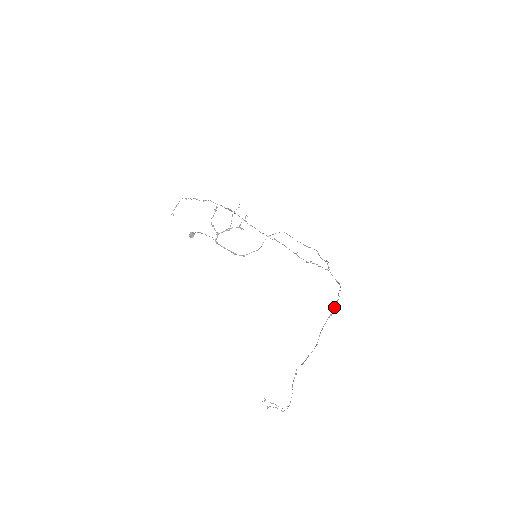
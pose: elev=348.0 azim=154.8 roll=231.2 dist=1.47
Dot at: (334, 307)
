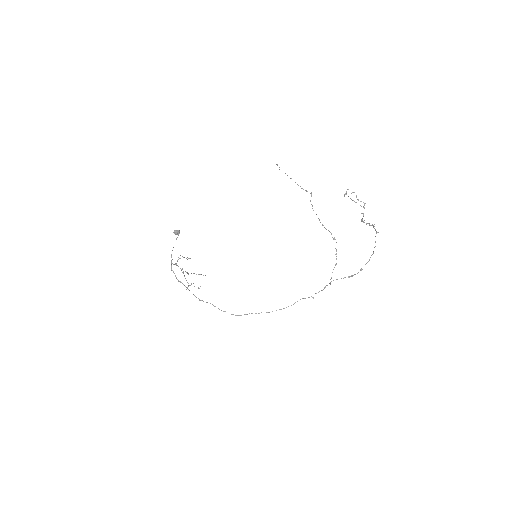
Dot at: (373, 252)
